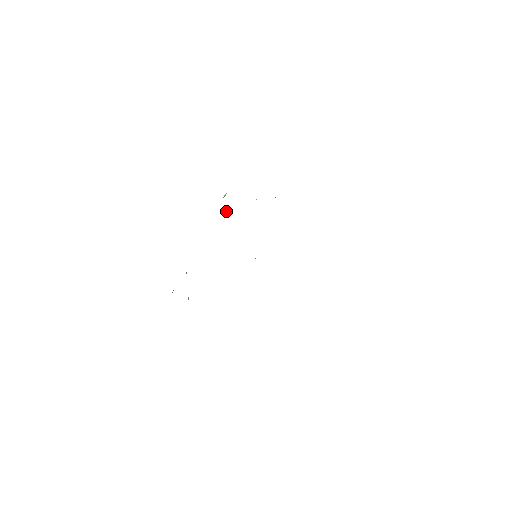
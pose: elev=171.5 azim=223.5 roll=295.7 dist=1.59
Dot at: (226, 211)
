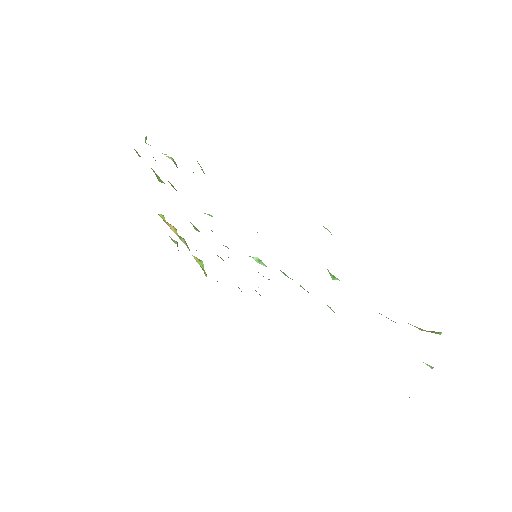
Dot at: occluded
